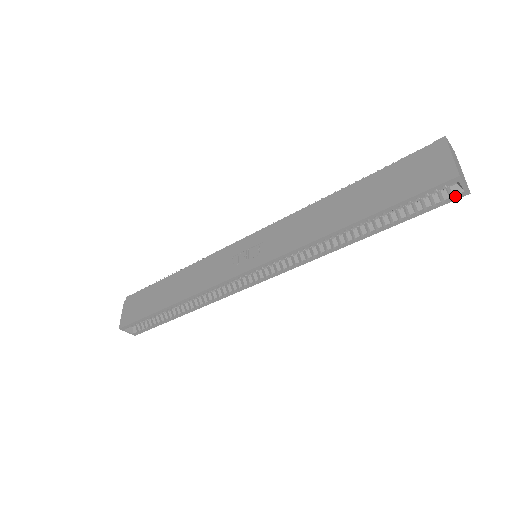
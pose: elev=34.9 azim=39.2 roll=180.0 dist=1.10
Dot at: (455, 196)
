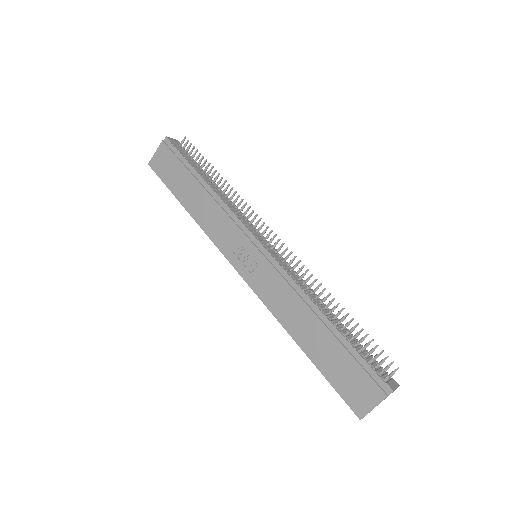
Dot at: occluded
